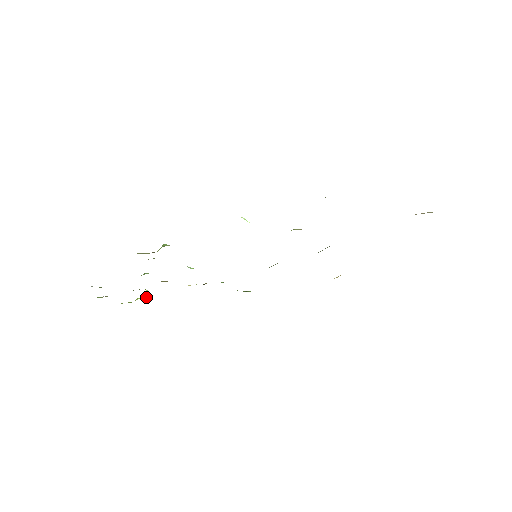
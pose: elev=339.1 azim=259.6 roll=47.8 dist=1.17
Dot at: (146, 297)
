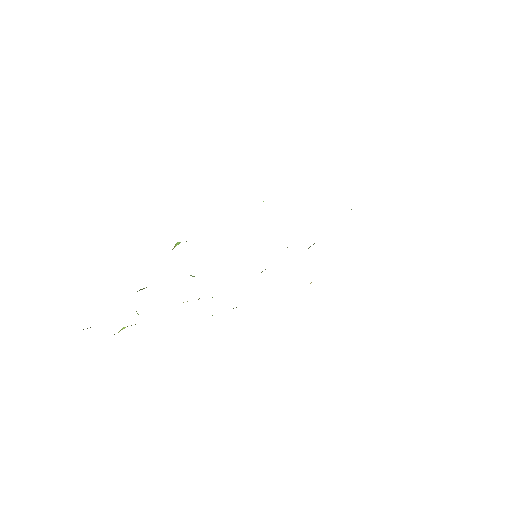
Dot at: occluded
